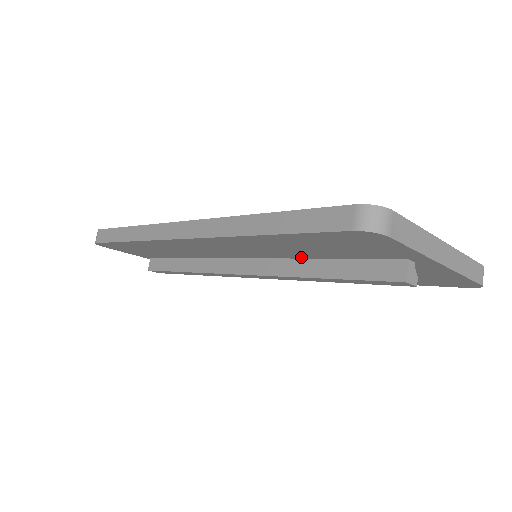
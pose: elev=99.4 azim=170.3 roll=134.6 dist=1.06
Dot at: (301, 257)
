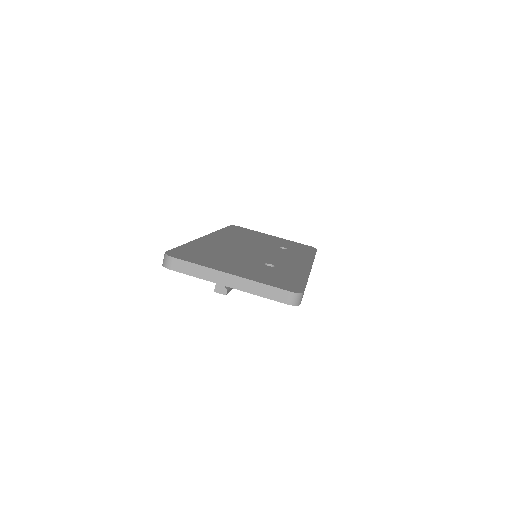
Dot at: occluded
